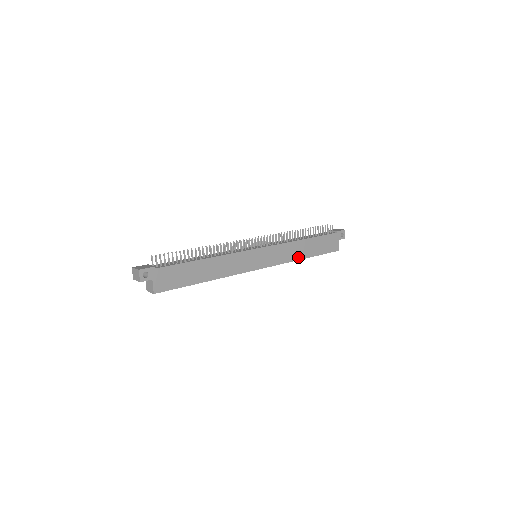
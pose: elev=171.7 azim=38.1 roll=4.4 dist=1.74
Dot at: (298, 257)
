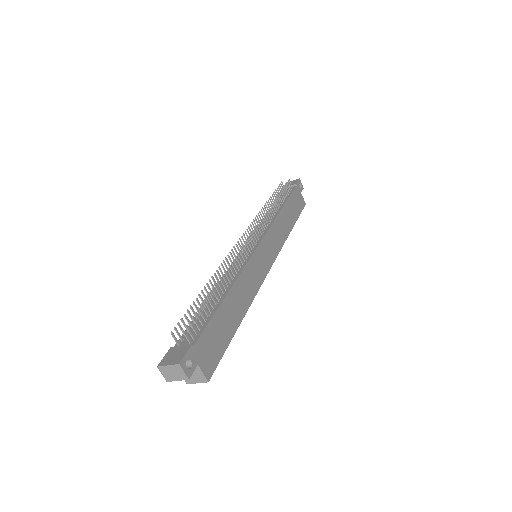
Dot at: (287, 233)
